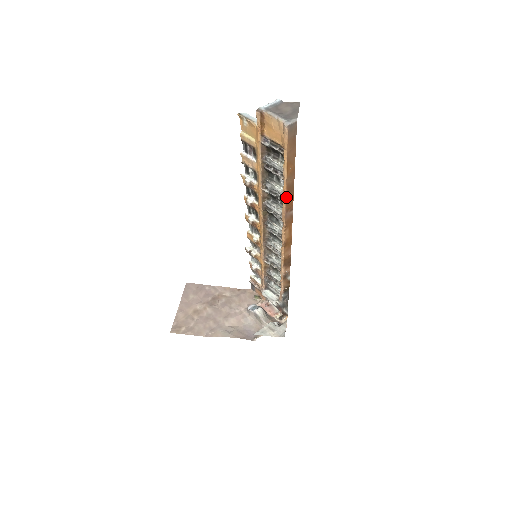
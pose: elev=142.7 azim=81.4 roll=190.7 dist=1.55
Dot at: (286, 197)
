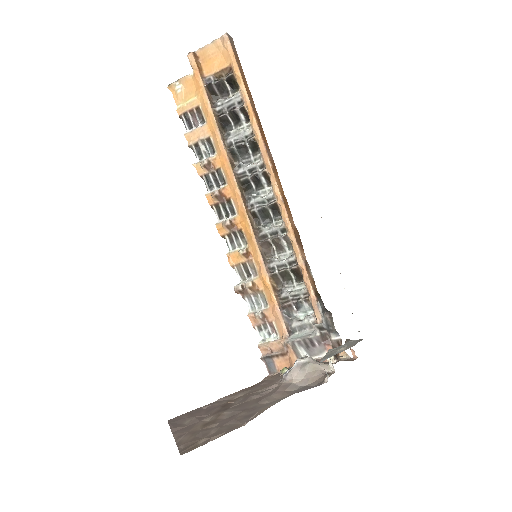
Dot at: (257, 124)
